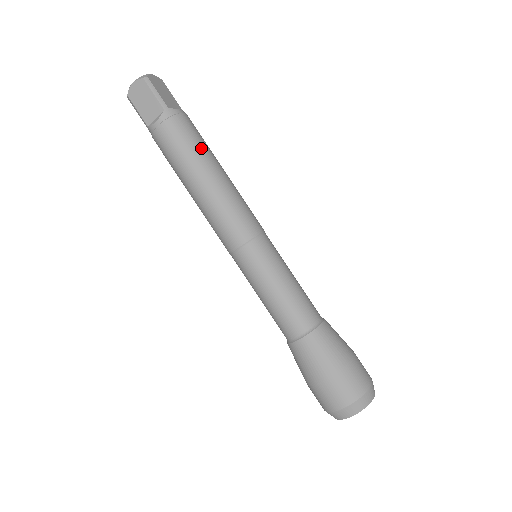
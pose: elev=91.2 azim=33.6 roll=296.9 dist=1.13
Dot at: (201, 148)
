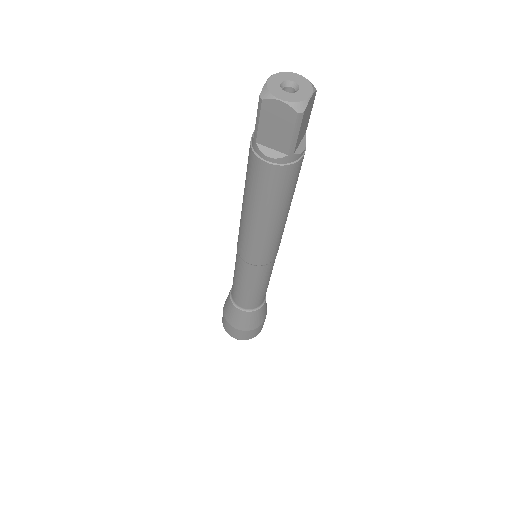
Dot at: (289, 196)
